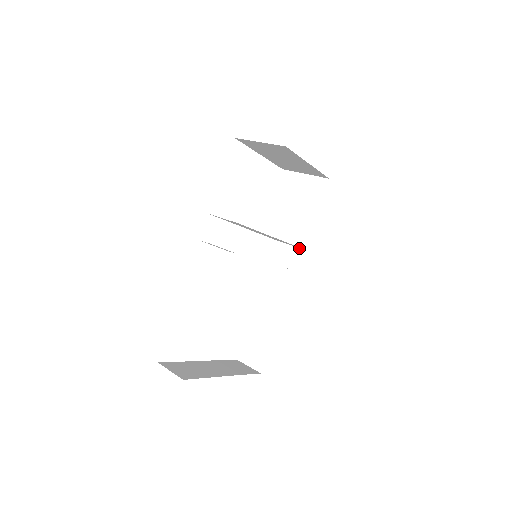
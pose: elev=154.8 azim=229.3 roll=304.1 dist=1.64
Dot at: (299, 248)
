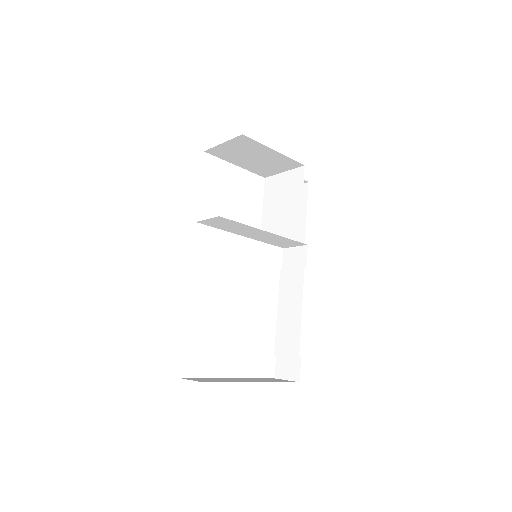
Dot at: (303, 246)
